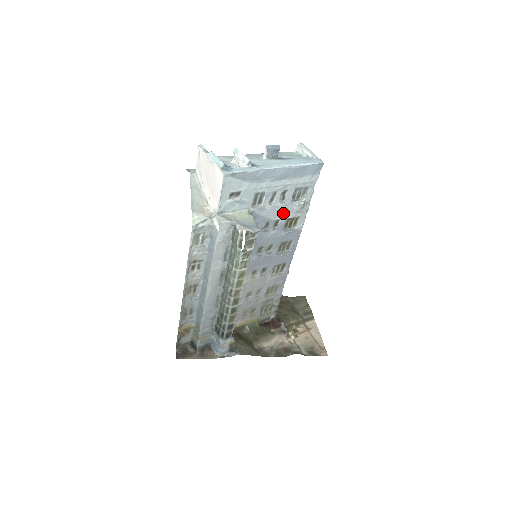
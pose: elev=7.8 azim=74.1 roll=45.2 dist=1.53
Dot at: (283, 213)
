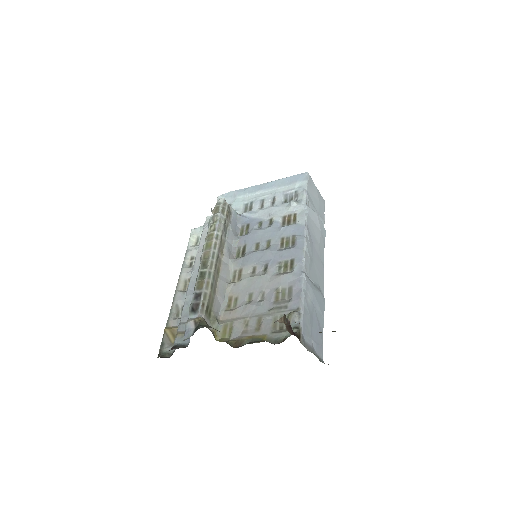
Dot at: (276, 213)
